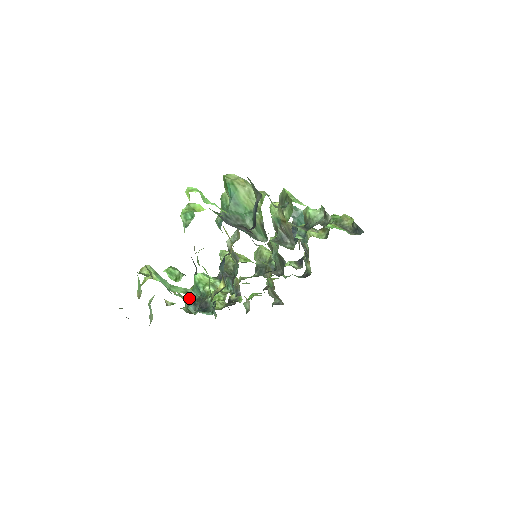
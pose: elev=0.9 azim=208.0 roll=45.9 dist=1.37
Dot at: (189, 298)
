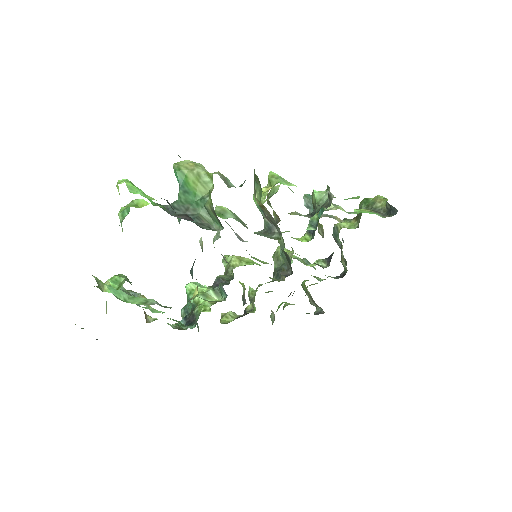
Dot at: (185, 313)
